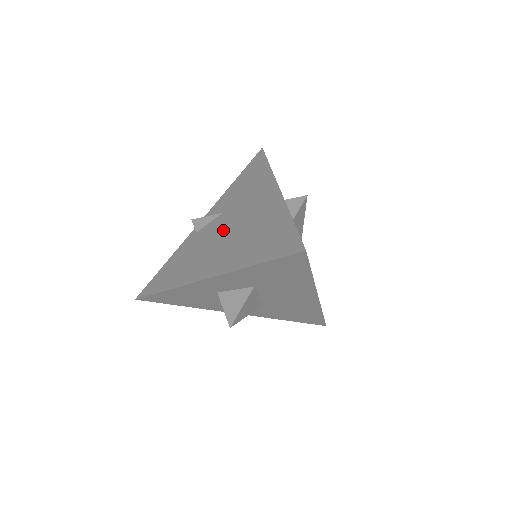
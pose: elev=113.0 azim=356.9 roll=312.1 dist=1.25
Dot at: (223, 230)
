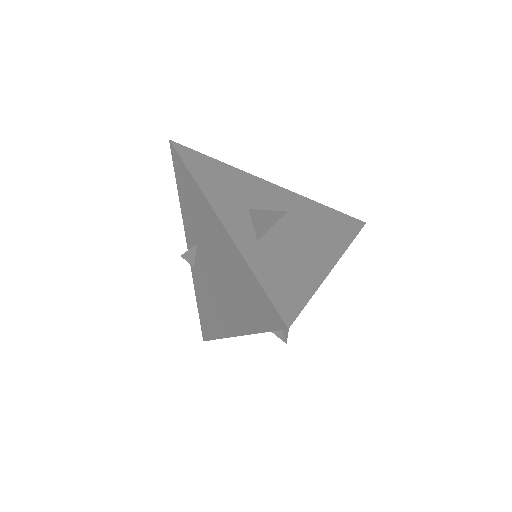
Dot at: (211, 272)
